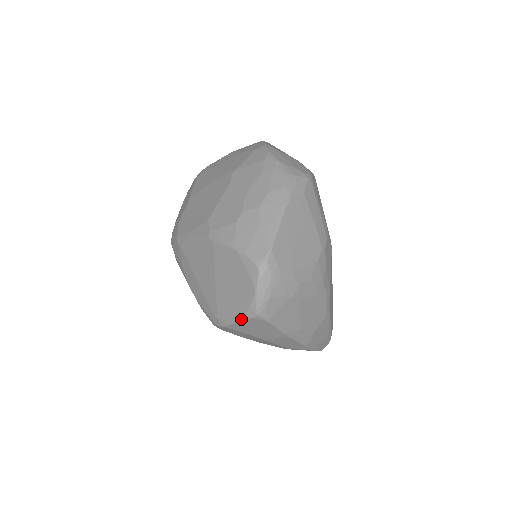
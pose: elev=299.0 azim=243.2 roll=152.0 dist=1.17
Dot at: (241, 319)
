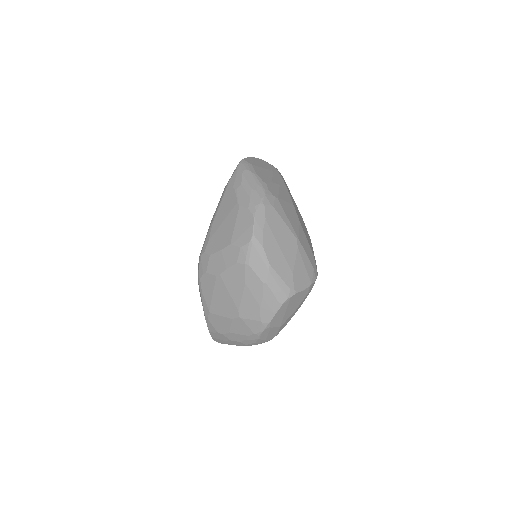
Dot at: occluded
